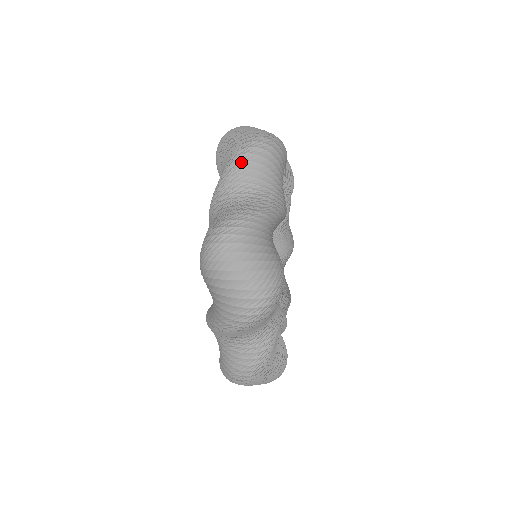
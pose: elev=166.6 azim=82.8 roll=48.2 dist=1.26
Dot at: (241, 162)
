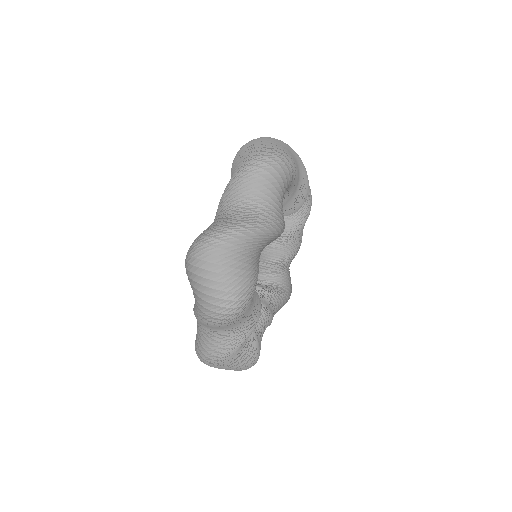
Dot at: (206, 324)
